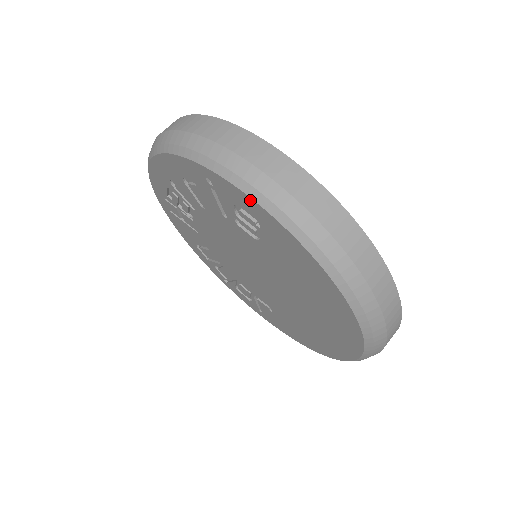
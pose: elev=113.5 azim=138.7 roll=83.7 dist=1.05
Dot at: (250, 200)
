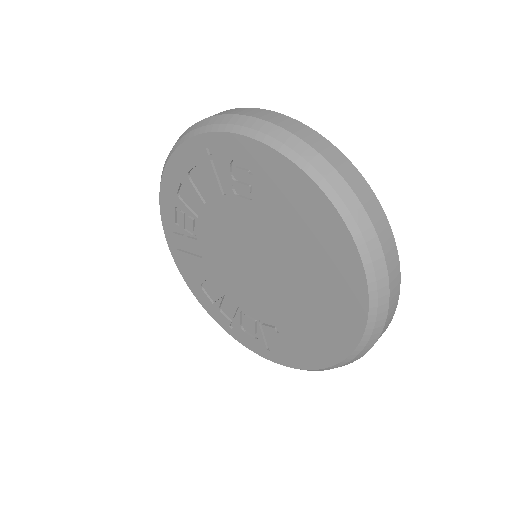
Dot at: (242, 139)
